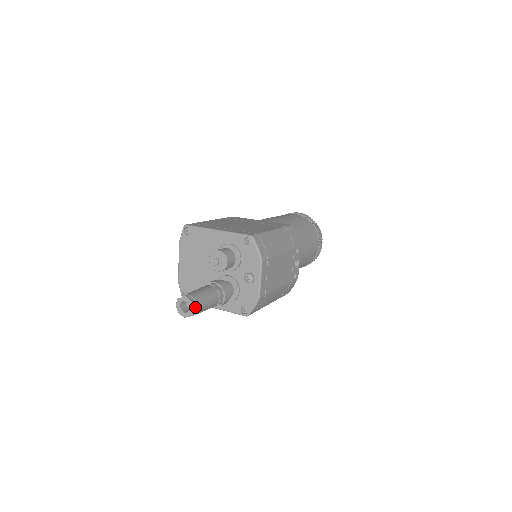
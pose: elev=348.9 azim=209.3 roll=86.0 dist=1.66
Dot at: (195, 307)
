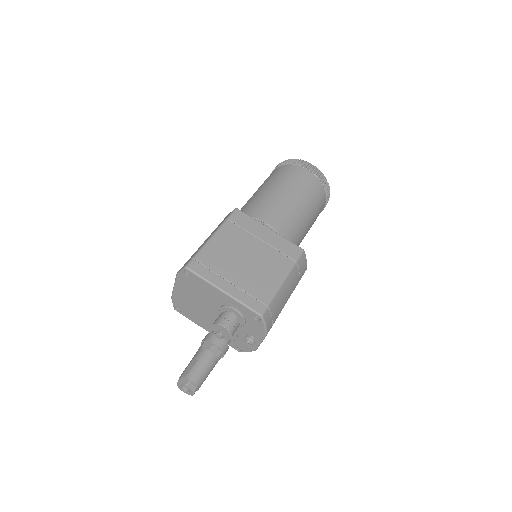
Dot at: occluded
